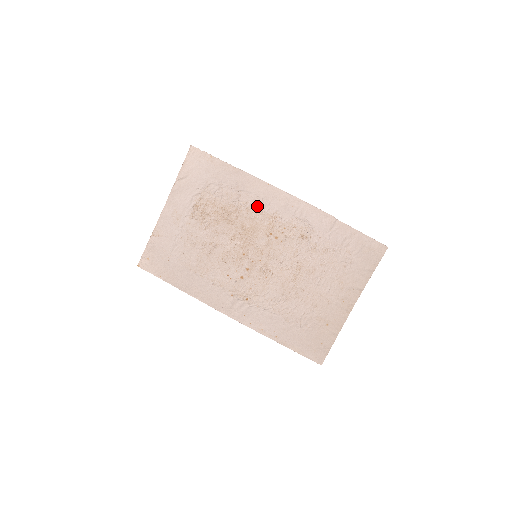
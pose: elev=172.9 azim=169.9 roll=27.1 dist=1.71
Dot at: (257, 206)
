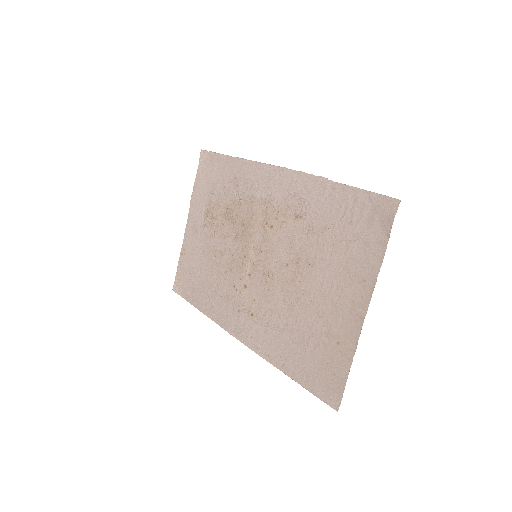
Dot at: (252, 193)
